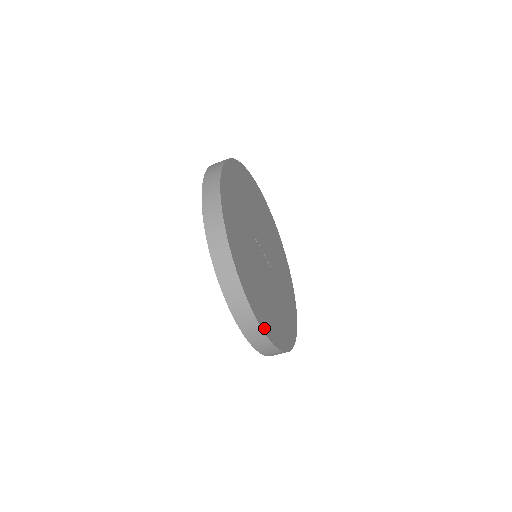
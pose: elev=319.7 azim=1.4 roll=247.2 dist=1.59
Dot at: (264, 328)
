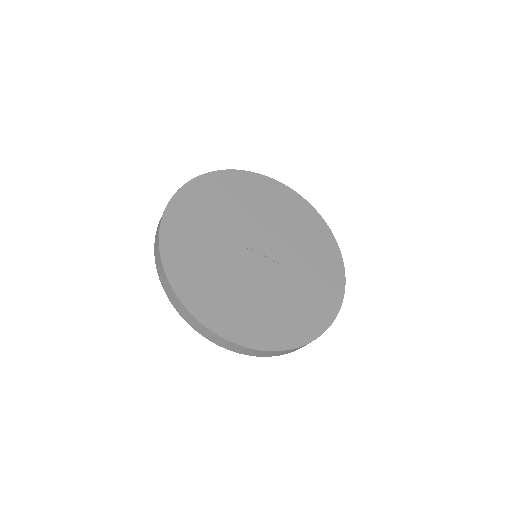
Dot at: (237, 339)
